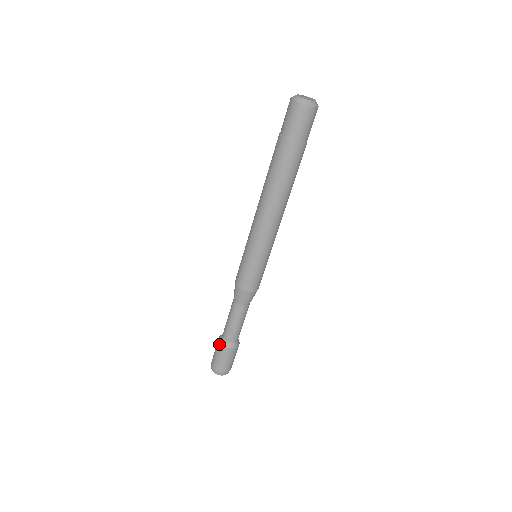
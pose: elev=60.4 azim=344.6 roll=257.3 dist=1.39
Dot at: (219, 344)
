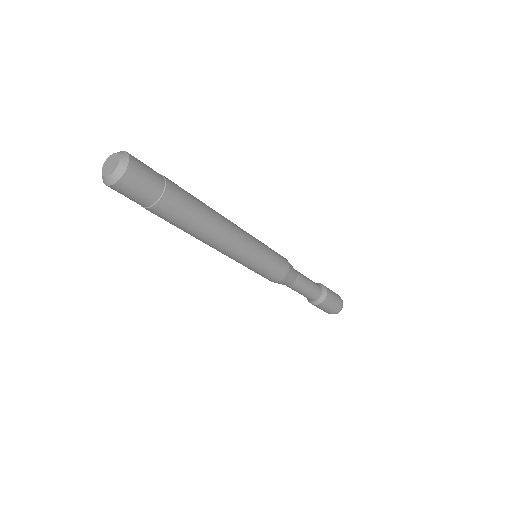
Dot at: occluded
